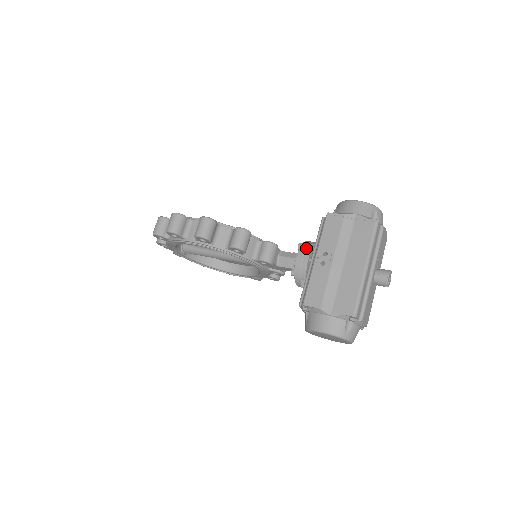
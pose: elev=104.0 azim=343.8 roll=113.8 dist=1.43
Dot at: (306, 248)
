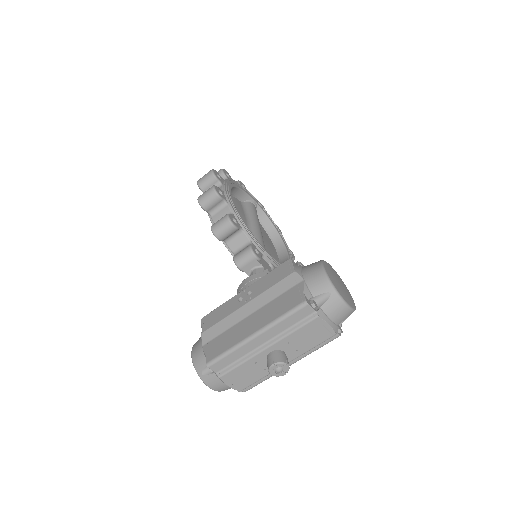
Dot at: (259, 277)
